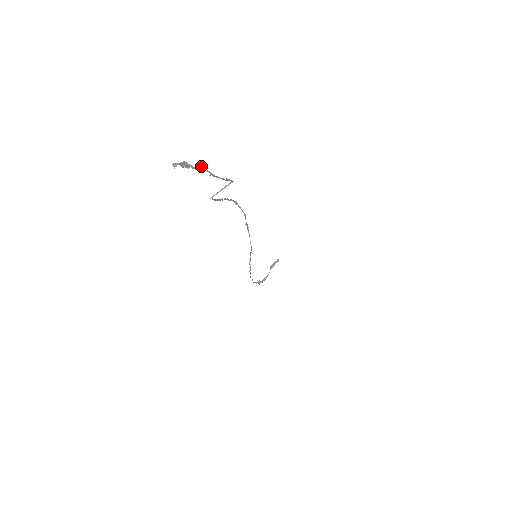
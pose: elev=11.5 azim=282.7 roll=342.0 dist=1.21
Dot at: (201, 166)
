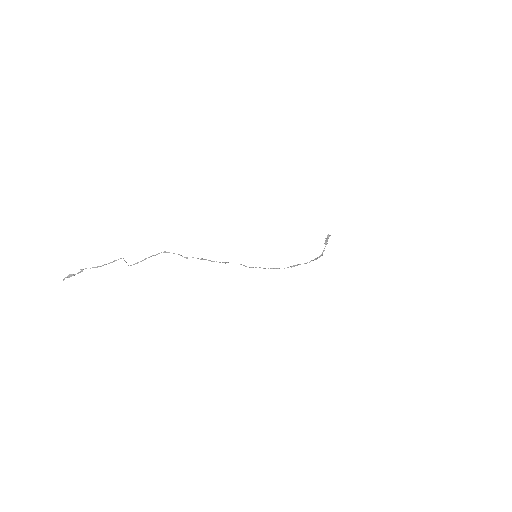
Dot at: occluded
